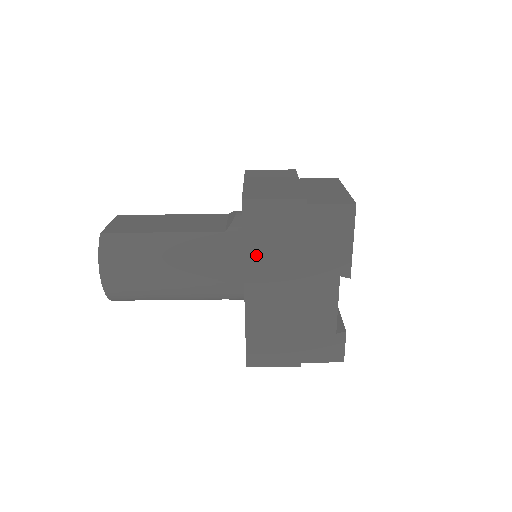
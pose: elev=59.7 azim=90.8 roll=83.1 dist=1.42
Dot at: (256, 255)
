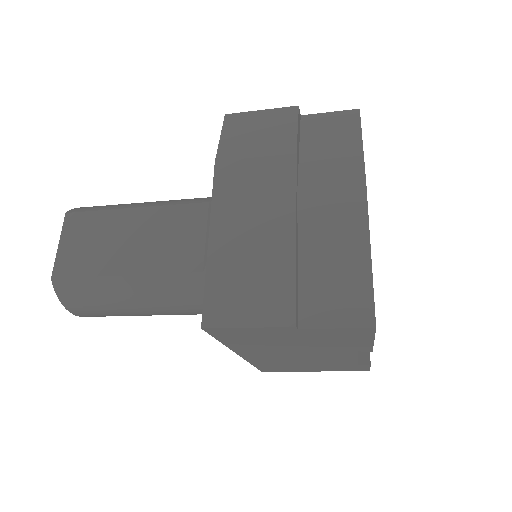
Dot at: (242, 346)
